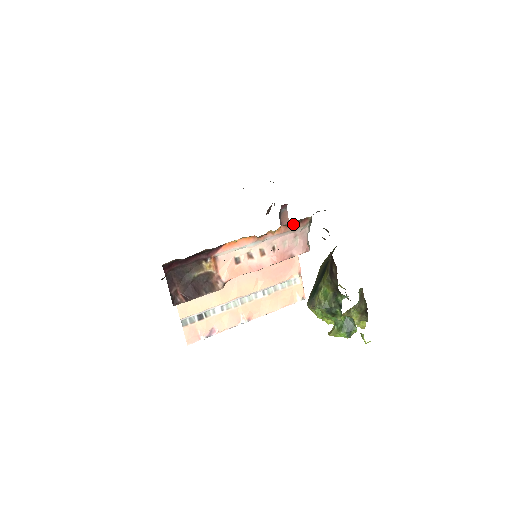
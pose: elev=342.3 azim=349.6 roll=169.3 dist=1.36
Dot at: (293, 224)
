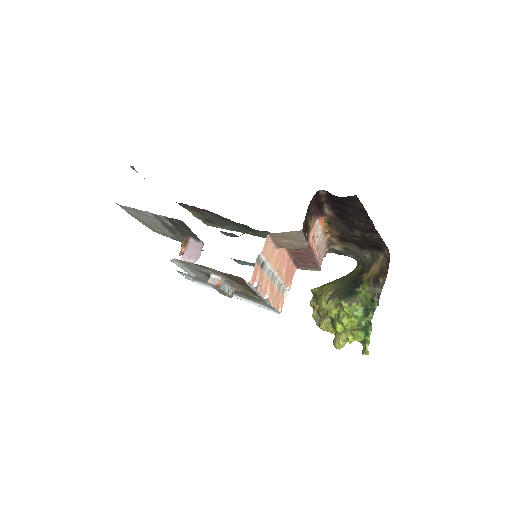
Dot at: (328, 243)
